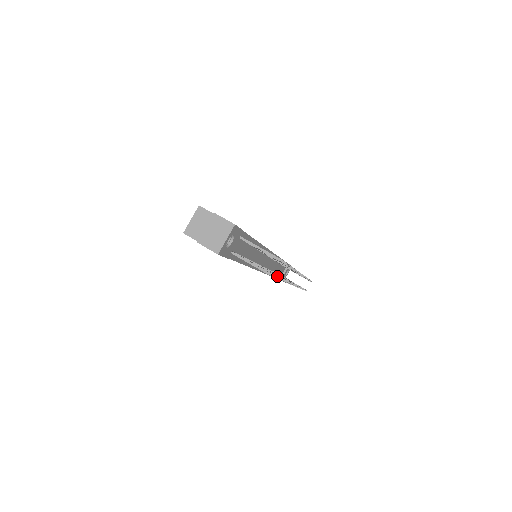
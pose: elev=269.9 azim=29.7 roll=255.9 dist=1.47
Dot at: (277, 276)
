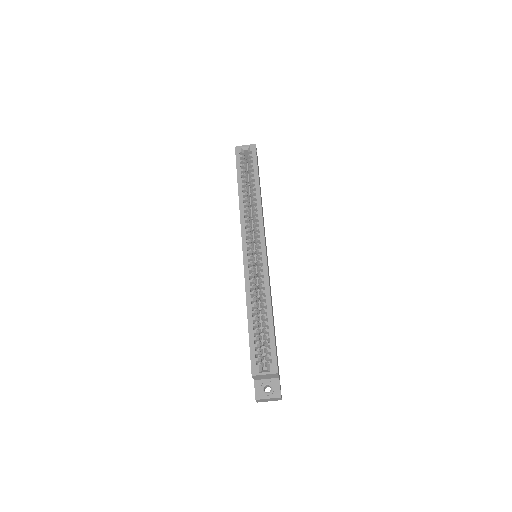
Dot at: occluded
